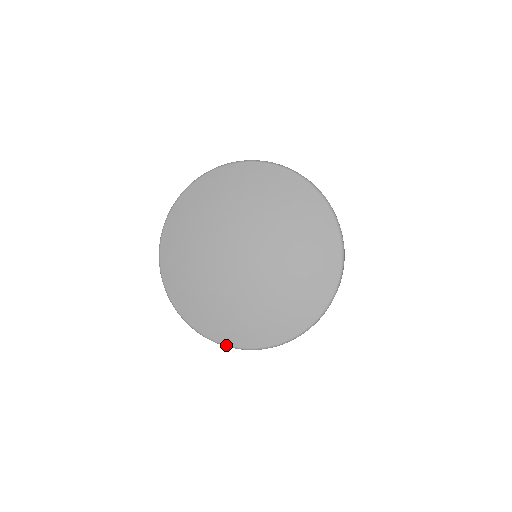
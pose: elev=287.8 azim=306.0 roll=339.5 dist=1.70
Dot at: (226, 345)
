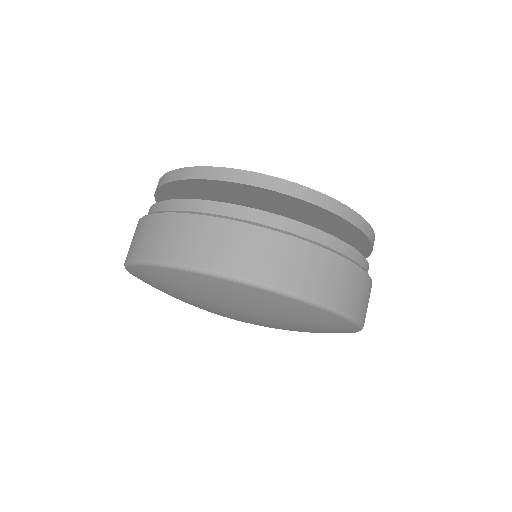
Dot at: occluded
